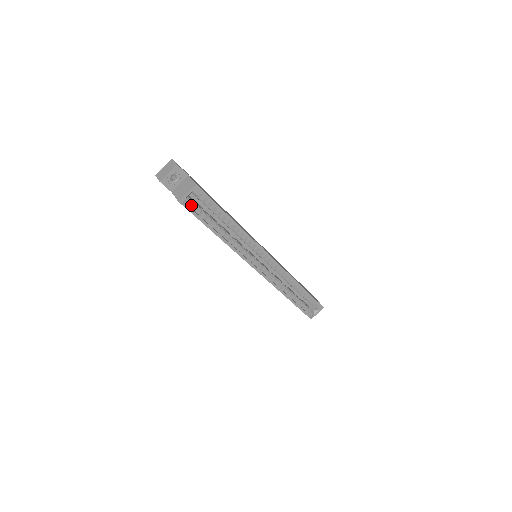
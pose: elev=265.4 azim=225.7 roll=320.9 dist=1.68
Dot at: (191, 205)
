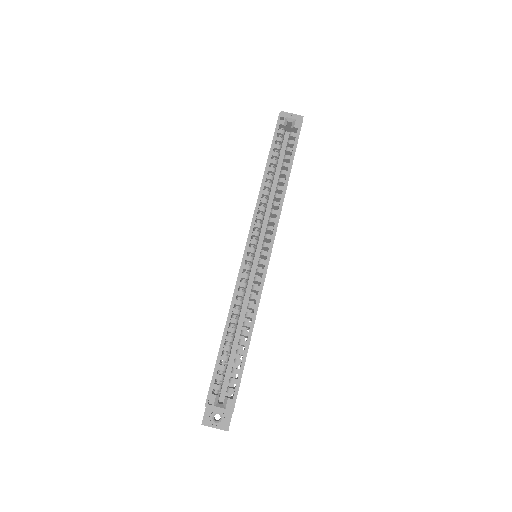
Dot at: (281, 130)
